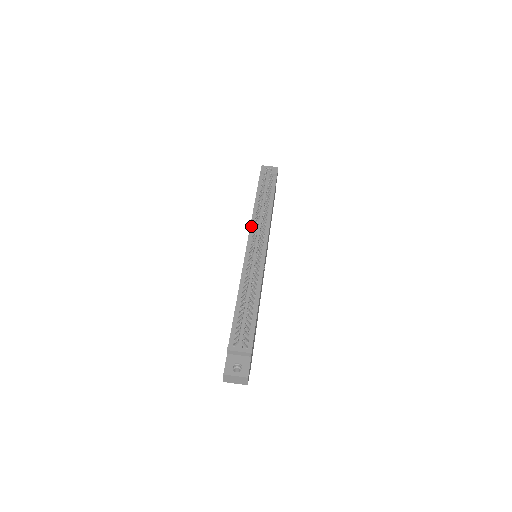
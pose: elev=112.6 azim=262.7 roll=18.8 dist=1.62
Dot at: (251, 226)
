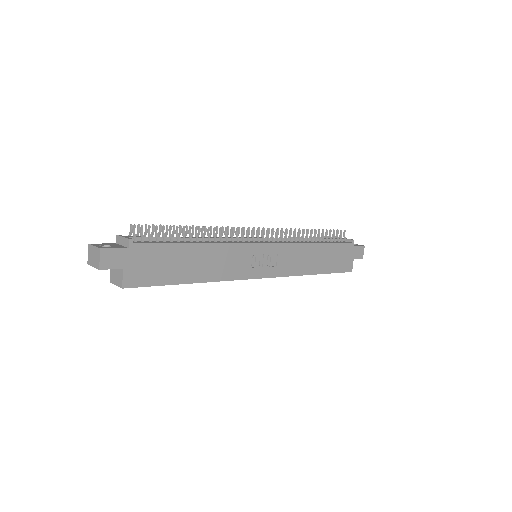
Dot at: occluded
